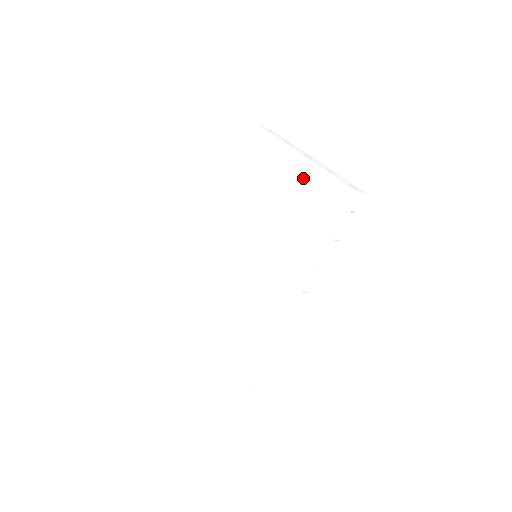
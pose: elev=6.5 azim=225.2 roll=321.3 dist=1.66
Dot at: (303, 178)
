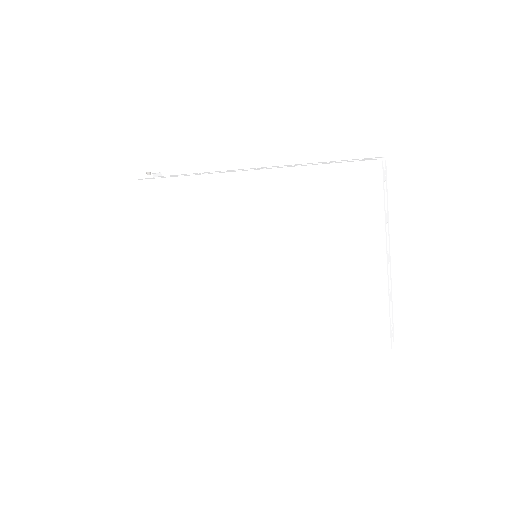
Dot at: (364, 279)
